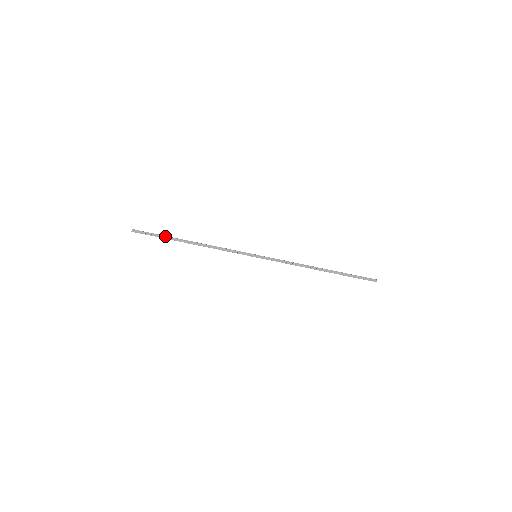
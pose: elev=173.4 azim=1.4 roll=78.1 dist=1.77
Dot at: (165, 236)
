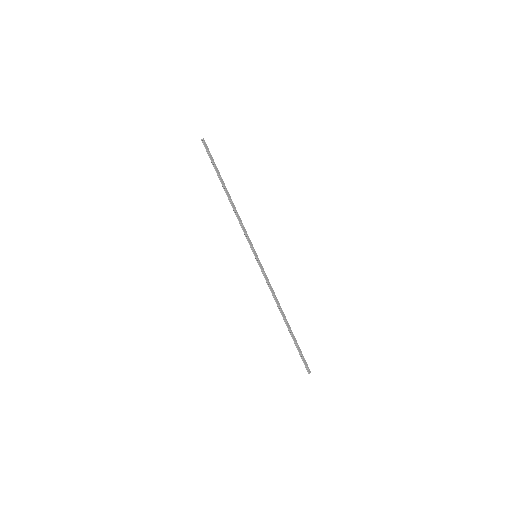
Dot at: occluded
